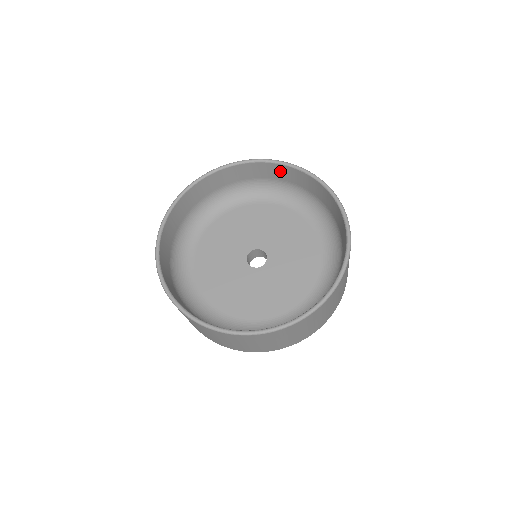
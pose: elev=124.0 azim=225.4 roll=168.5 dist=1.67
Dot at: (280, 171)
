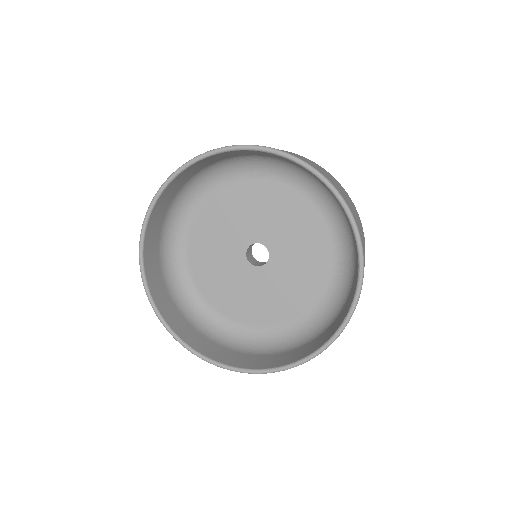
Dot at: (245, 152)
